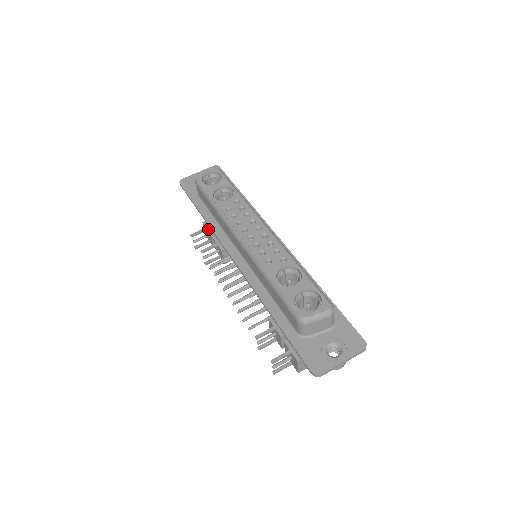
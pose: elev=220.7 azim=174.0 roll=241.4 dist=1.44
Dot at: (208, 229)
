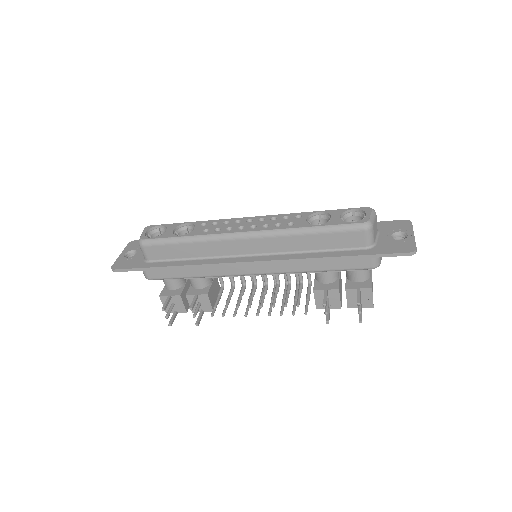
Dot at: (172, 295)
